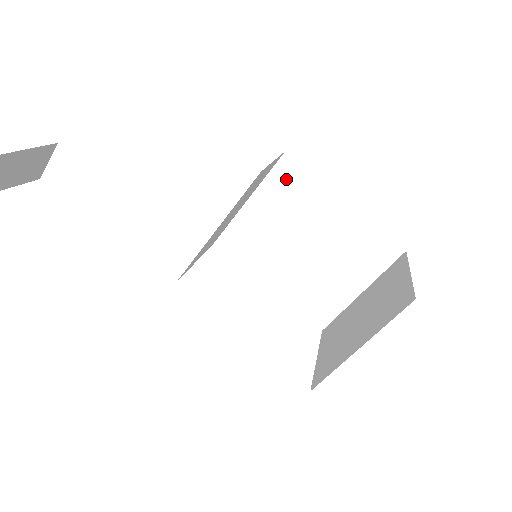
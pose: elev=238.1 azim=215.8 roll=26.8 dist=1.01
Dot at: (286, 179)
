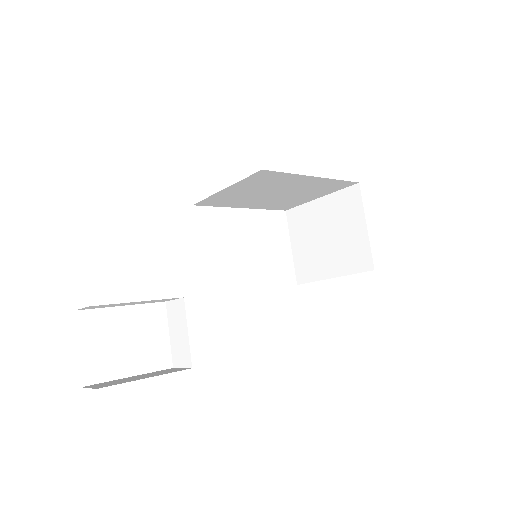
Dot at: (261, 178)
